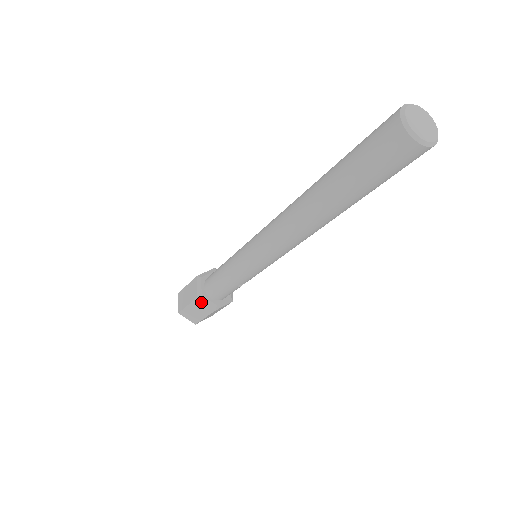
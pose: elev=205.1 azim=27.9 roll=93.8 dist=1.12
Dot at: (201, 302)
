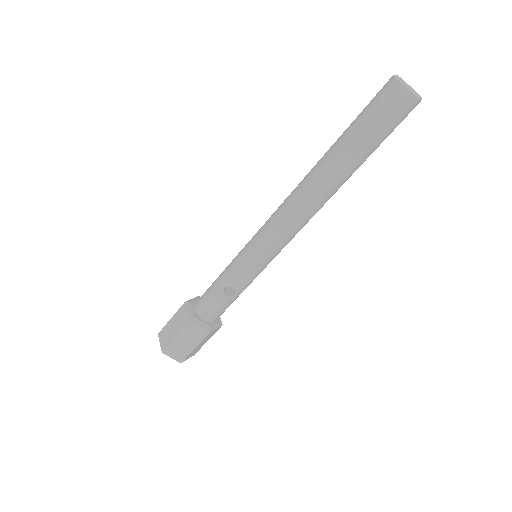
Dot at: (185, 309)
